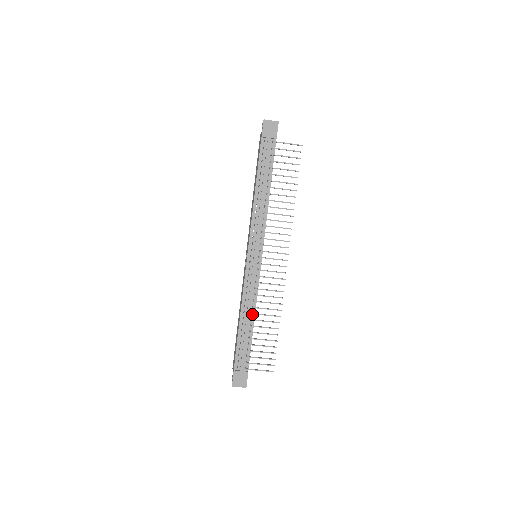
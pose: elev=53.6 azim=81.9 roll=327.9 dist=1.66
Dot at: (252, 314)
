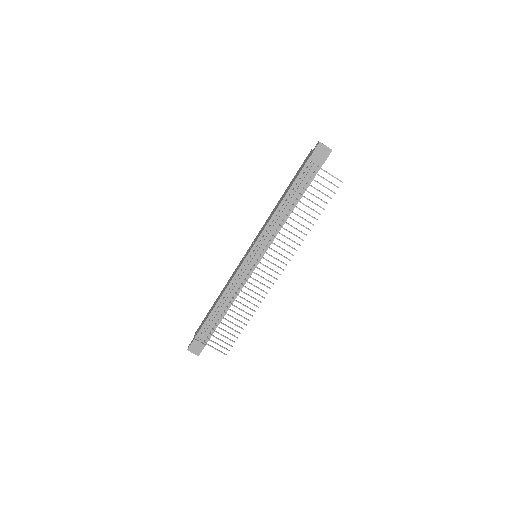
Dot at: (230, 303)
